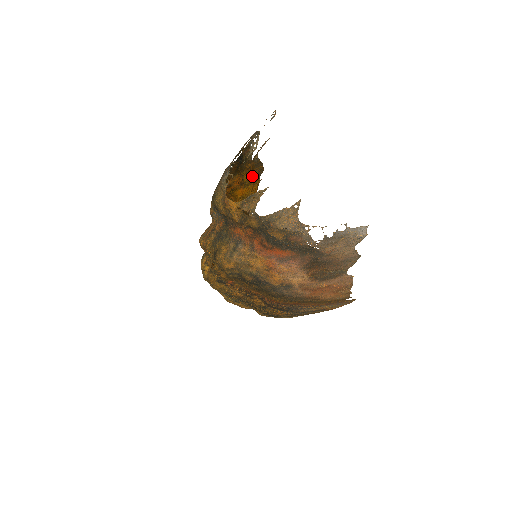
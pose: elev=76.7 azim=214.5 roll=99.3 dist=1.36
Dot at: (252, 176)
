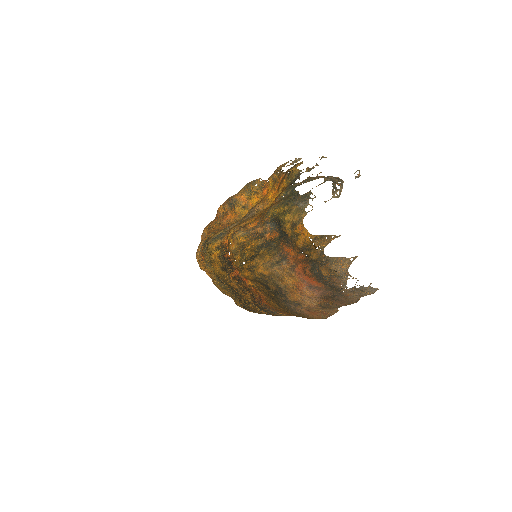
Dot at: (279, 185)
